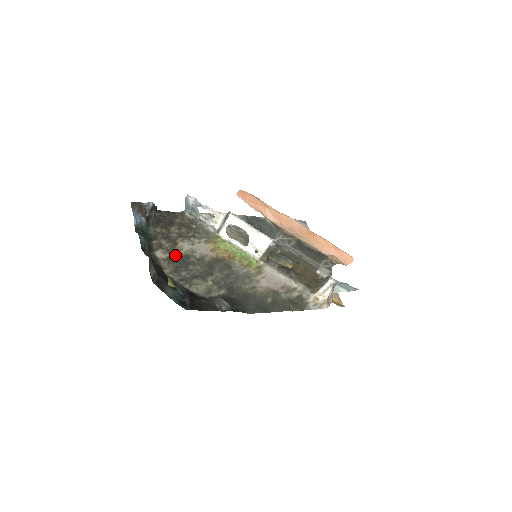
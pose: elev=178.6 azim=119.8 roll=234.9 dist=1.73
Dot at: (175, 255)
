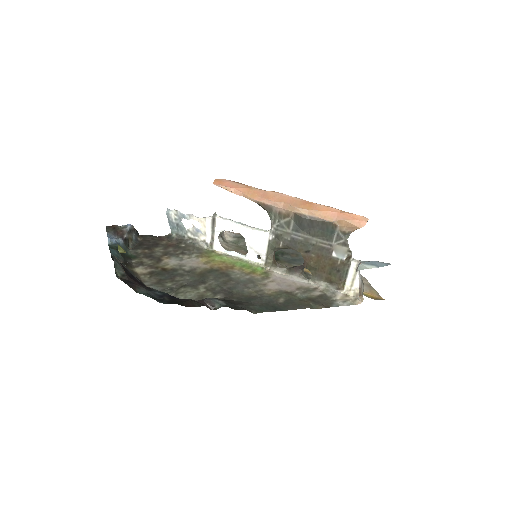
Dot at: (159, 269)
